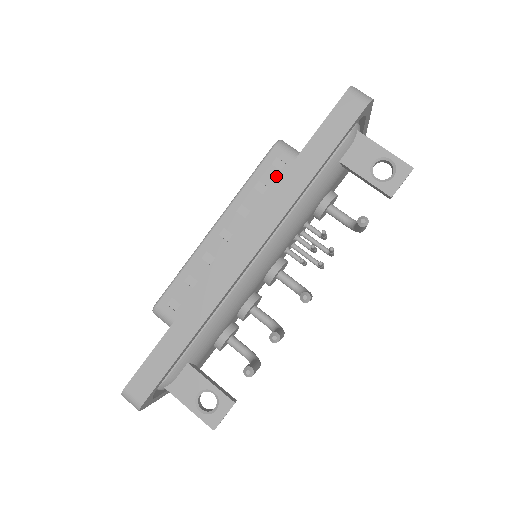
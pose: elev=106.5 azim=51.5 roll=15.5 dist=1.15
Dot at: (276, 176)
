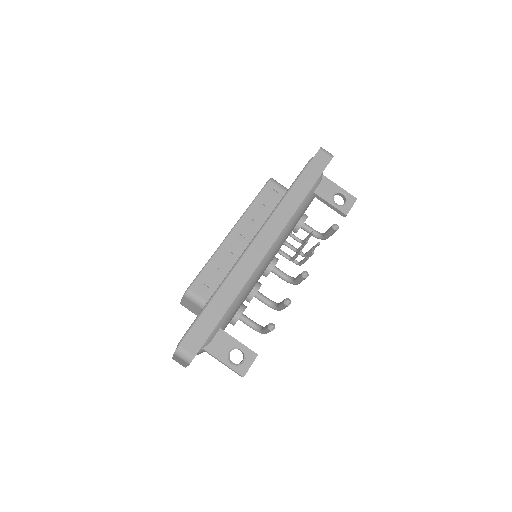
Dot at: (272, 200)
